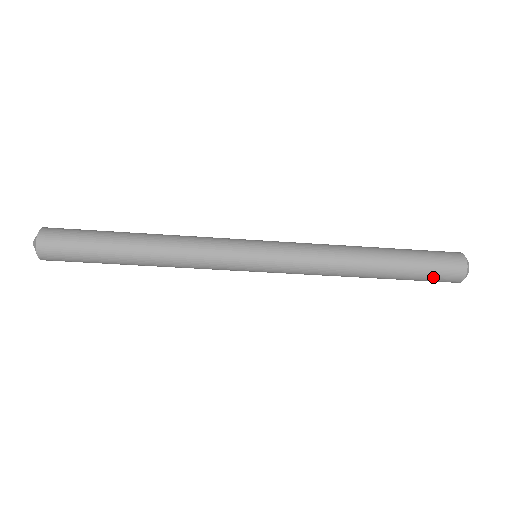
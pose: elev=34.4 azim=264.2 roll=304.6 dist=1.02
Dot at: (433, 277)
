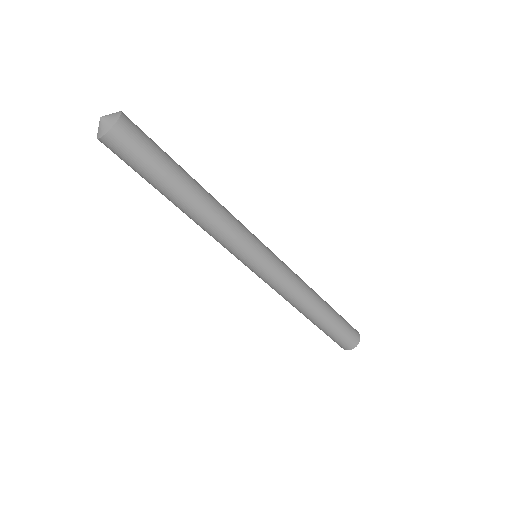
Dot at: (340, 338)
